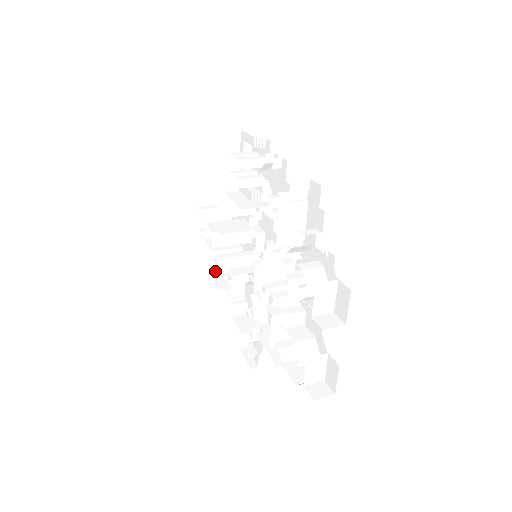
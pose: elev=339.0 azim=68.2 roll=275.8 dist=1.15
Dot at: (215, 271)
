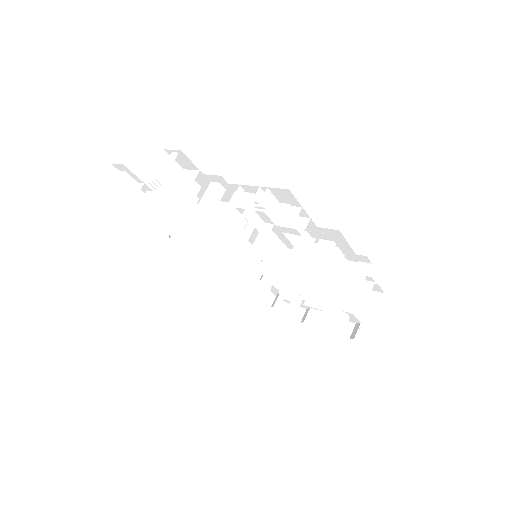
Dot at: (133, 200)
